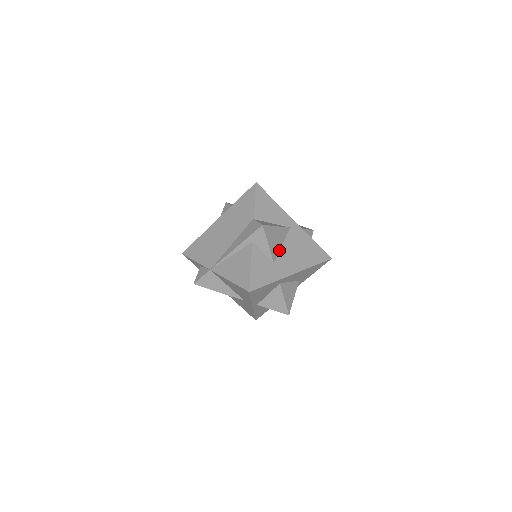
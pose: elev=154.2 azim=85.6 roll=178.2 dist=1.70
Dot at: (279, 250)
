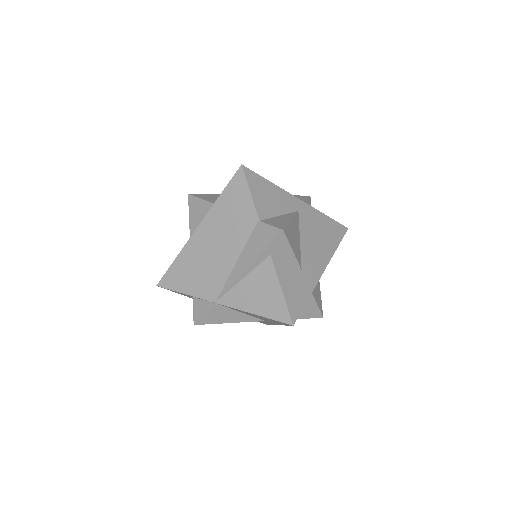
Dot at: (300, 249)
